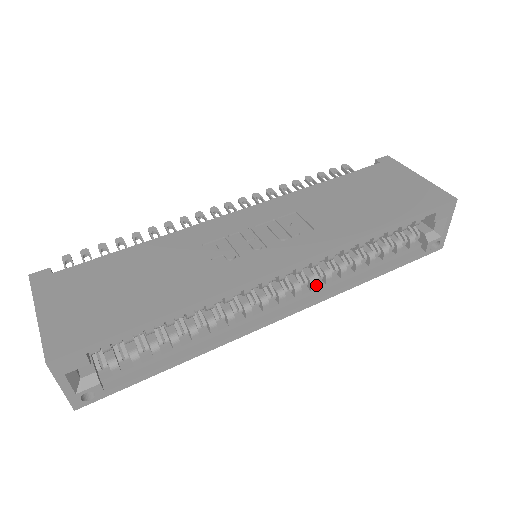
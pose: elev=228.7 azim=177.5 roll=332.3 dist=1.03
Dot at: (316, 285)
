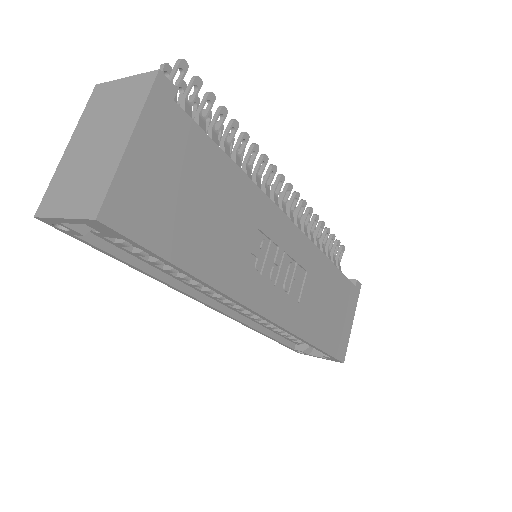
Dot at: (249, 315)
